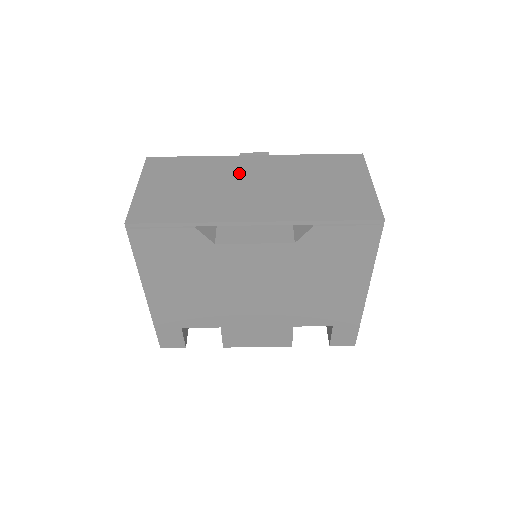
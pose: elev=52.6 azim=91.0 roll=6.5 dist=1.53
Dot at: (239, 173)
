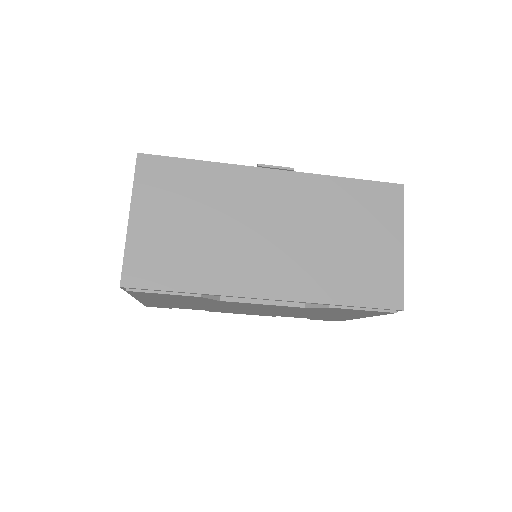
Dot at: (255, 205)
